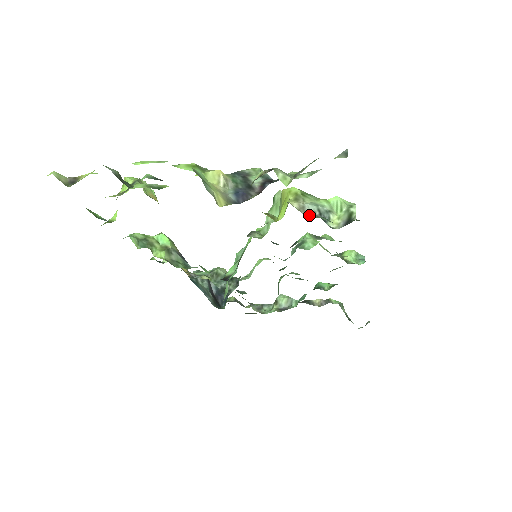
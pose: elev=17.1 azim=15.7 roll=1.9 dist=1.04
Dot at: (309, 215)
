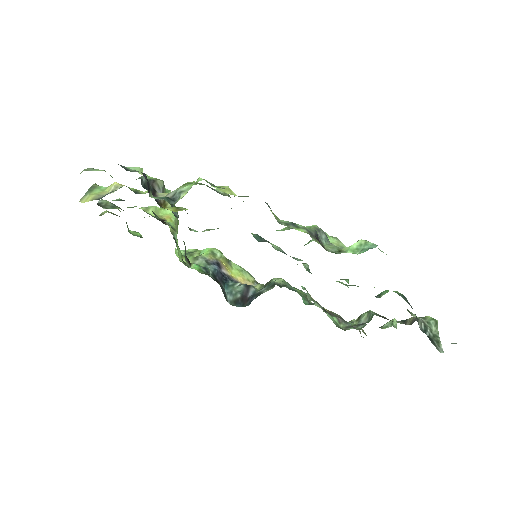
Dot at: occluded
